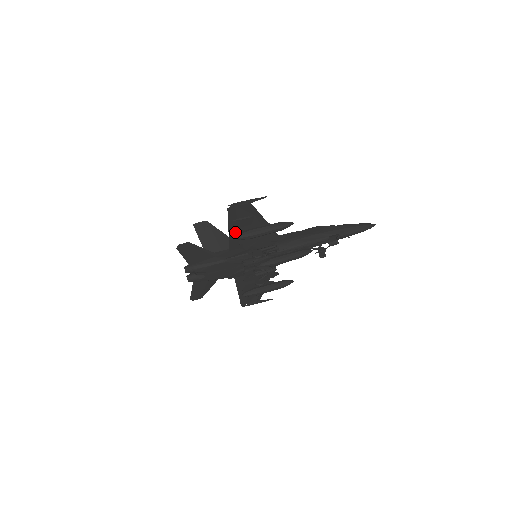
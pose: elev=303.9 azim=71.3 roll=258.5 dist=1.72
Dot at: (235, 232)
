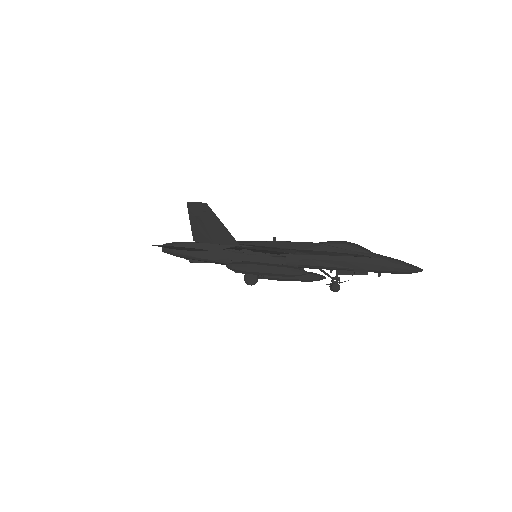
Dot at: (230, 257)
